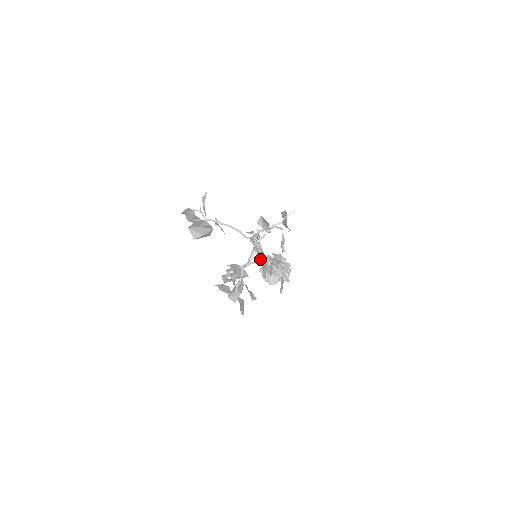
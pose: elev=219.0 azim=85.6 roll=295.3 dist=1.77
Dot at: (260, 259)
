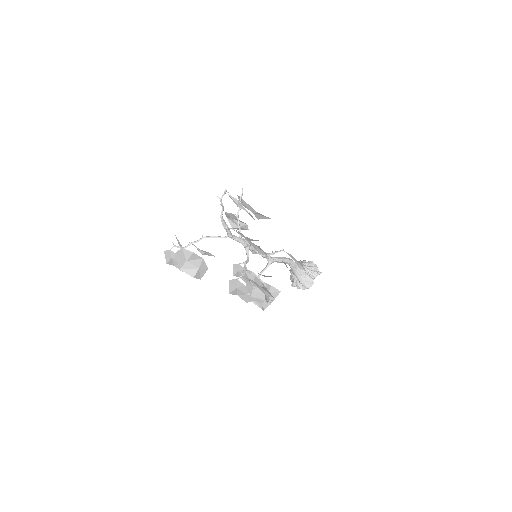
Dot at: occluded
